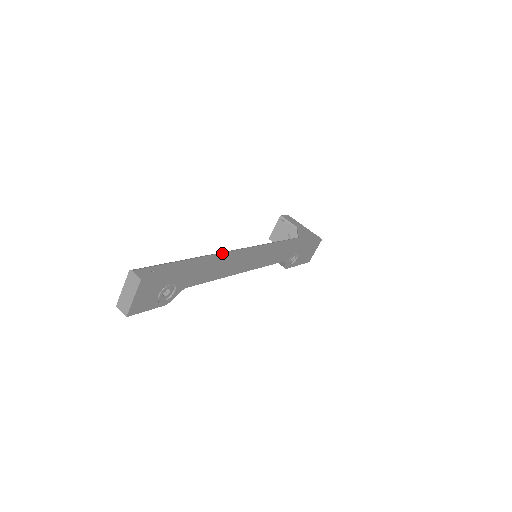
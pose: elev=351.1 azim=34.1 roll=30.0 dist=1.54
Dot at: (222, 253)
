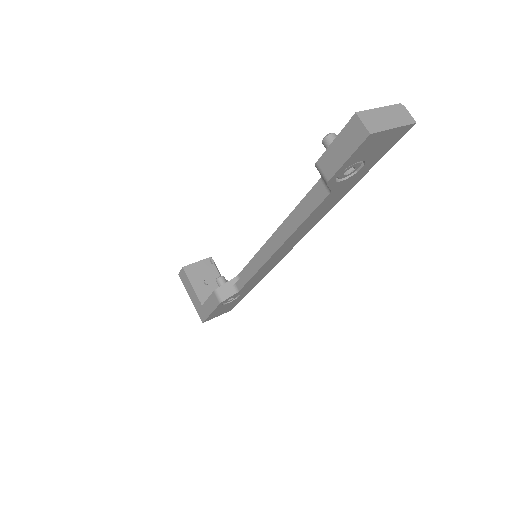
Dot at: occluded
